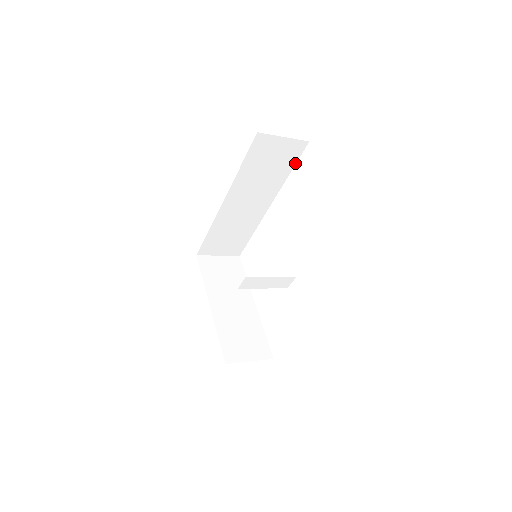
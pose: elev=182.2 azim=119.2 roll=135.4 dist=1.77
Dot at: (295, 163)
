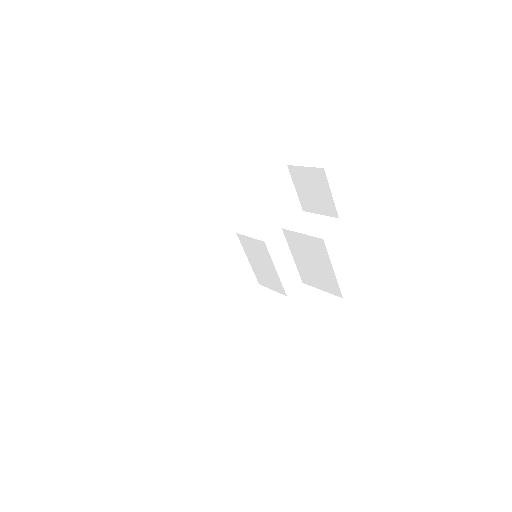
Dot at: (285, 224)
